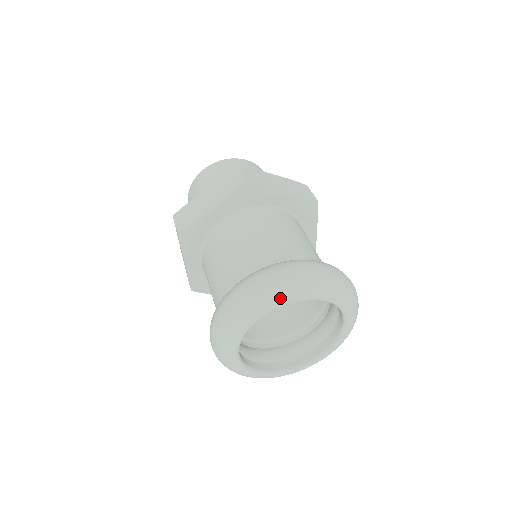
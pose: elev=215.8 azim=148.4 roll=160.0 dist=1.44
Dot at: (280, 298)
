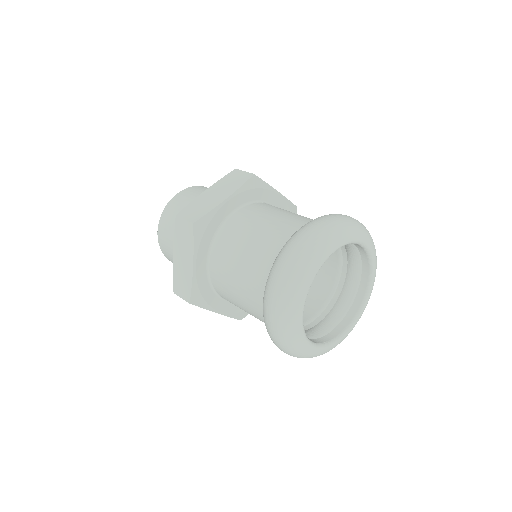
Dot at: (342, 235)
